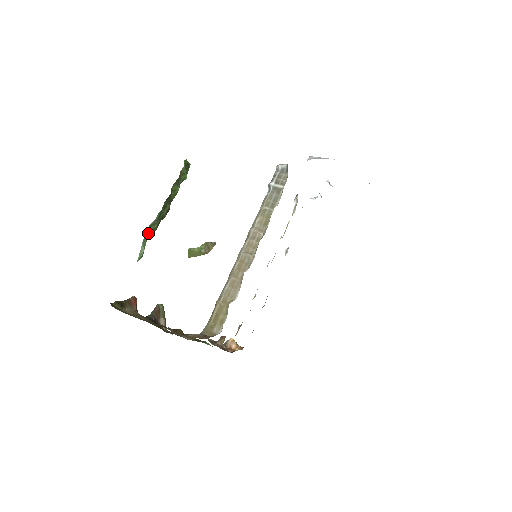
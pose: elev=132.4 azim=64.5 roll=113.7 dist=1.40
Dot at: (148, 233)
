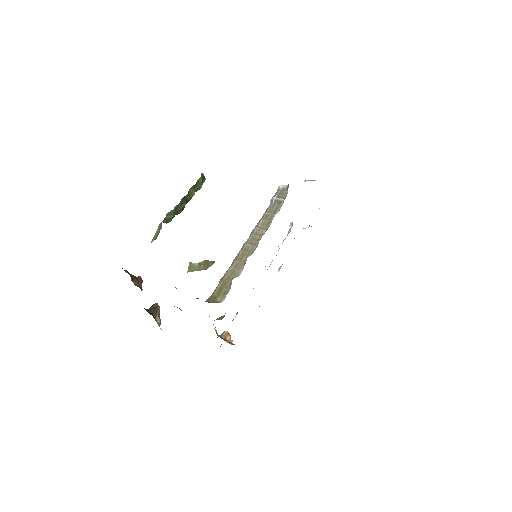
Dot at: (164, 220)
